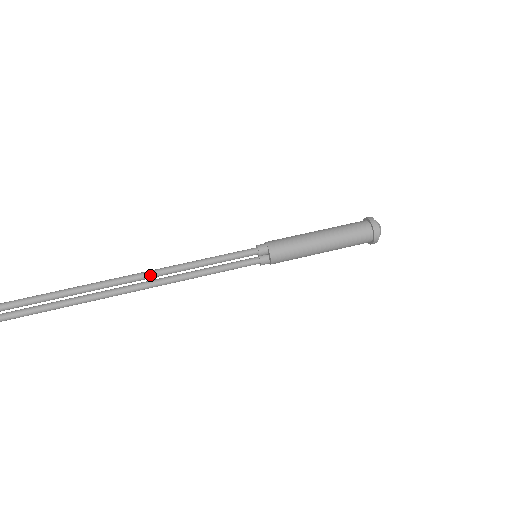
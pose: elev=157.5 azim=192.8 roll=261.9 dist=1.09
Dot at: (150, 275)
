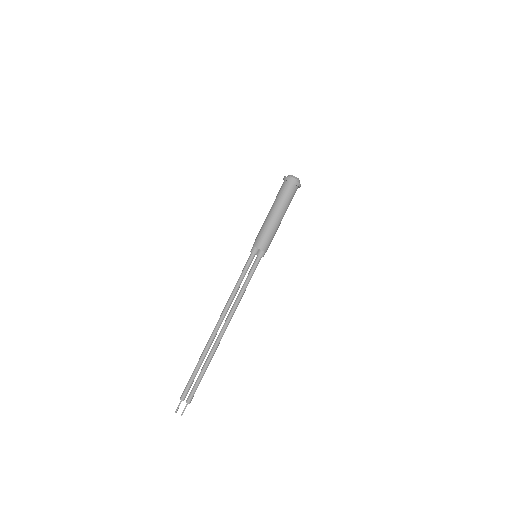
Dot at: (222, 316)
